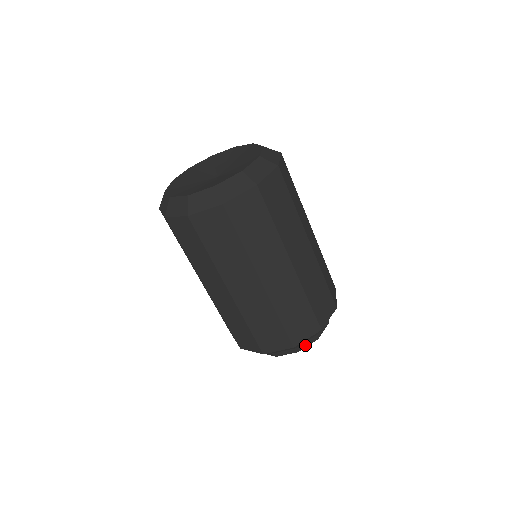
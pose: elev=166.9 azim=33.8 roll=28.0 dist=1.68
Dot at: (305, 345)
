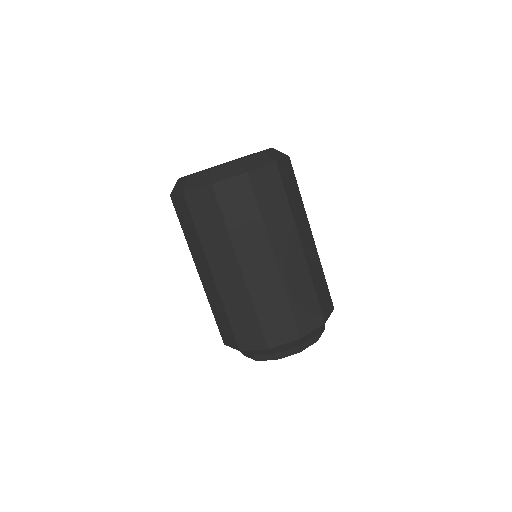
Dot at: (263, 358)
